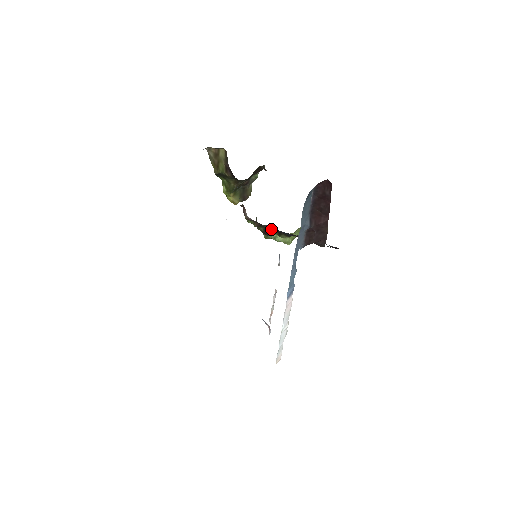
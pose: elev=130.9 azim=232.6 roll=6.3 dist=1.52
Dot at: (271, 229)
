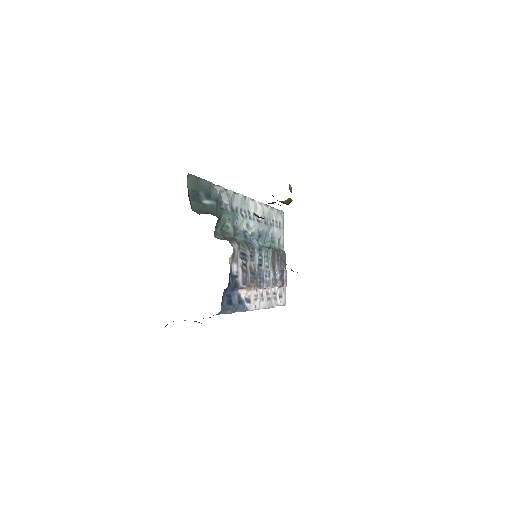
Dot at: occluded
